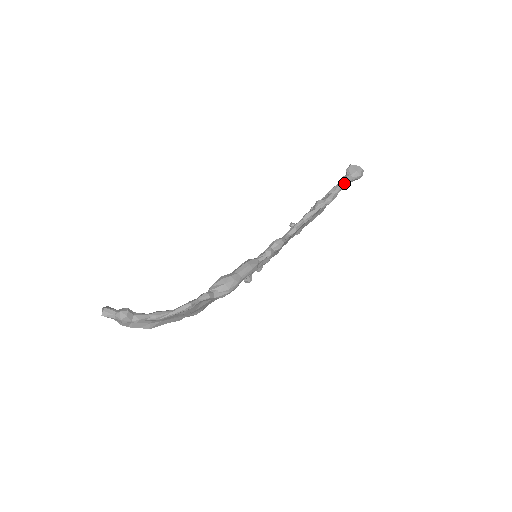
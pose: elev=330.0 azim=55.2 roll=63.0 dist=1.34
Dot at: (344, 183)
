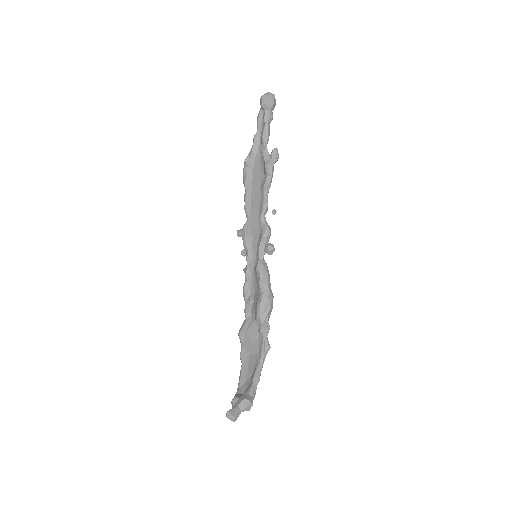
Dot at: (269, 124)
